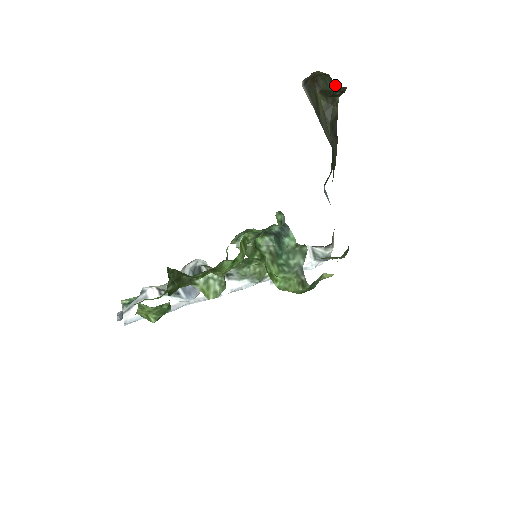
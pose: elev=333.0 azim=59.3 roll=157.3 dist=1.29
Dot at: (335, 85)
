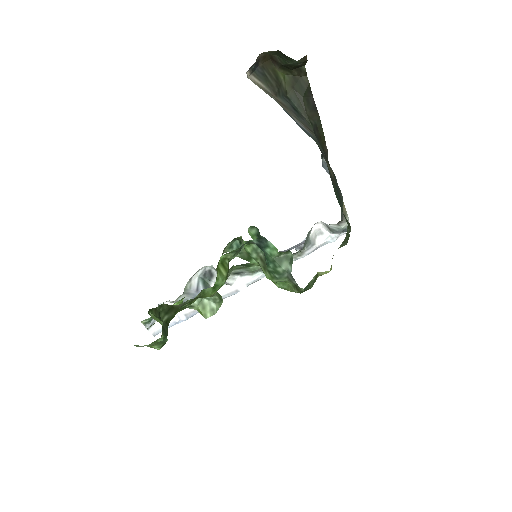
Dot at: (291, 59)
